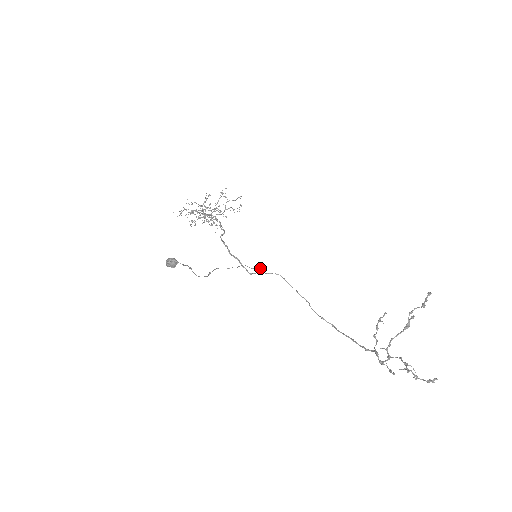
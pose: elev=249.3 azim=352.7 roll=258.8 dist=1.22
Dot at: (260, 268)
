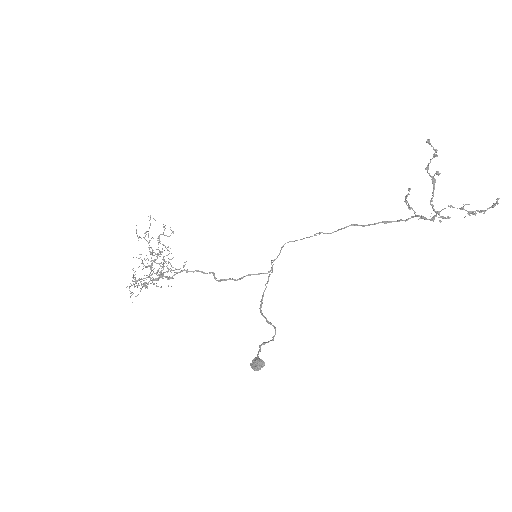
Dot at: occluded
